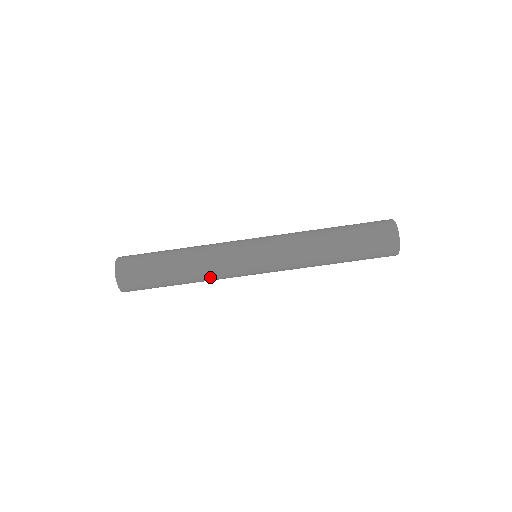
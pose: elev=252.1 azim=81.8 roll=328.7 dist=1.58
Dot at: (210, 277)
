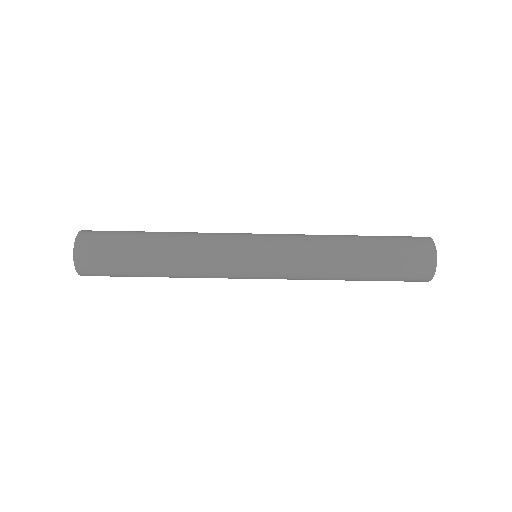
Dot at: (195, 273)
